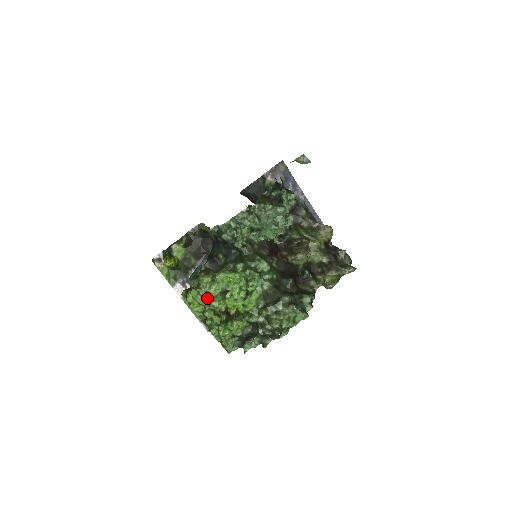
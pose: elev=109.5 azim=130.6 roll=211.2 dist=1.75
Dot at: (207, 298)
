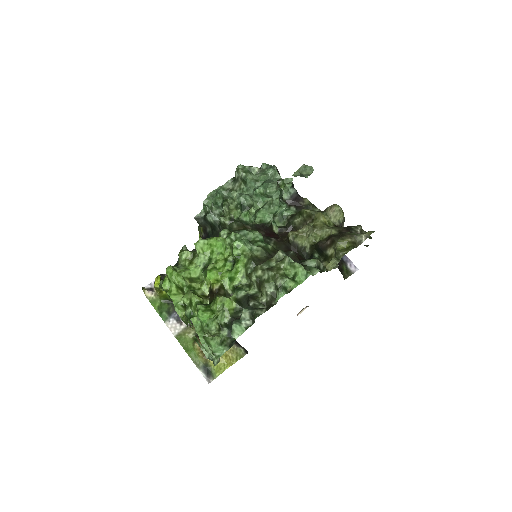
Dot at: (186, 277)
